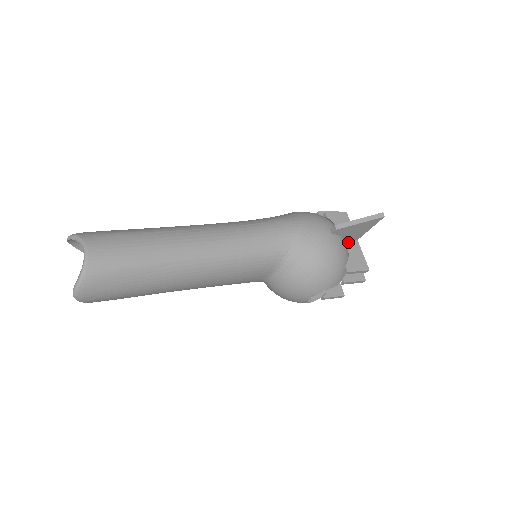
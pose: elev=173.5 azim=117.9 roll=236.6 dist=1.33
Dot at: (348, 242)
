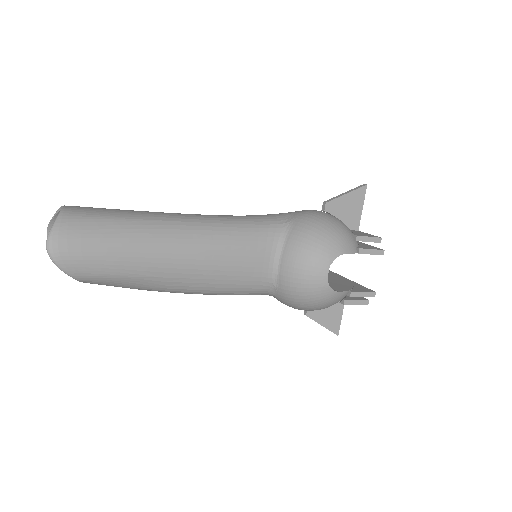
Dot at: occluded
